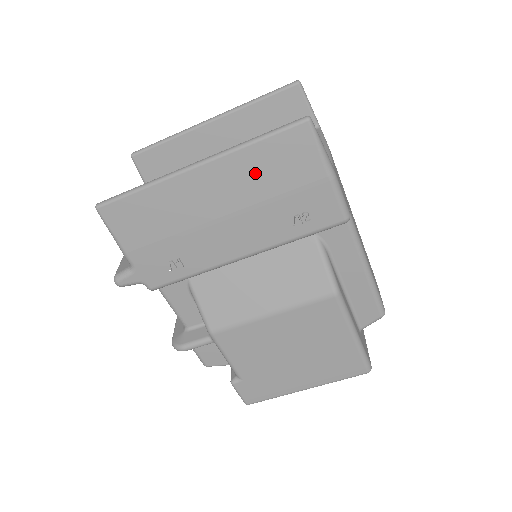
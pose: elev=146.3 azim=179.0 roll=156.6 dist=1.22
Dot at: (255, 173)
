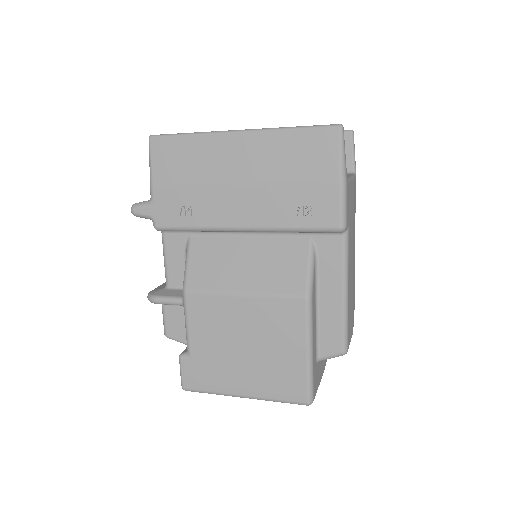
Dot at: (282, 155)
